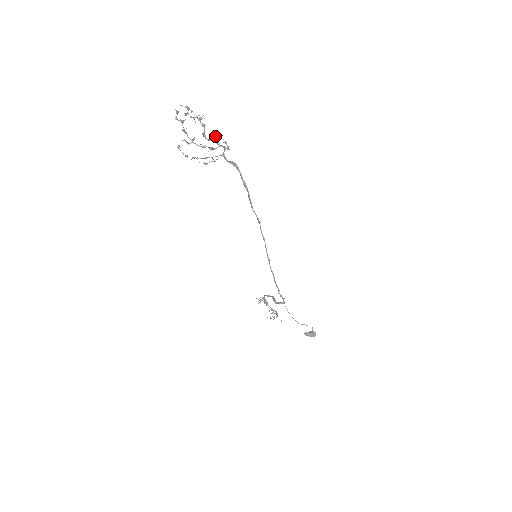
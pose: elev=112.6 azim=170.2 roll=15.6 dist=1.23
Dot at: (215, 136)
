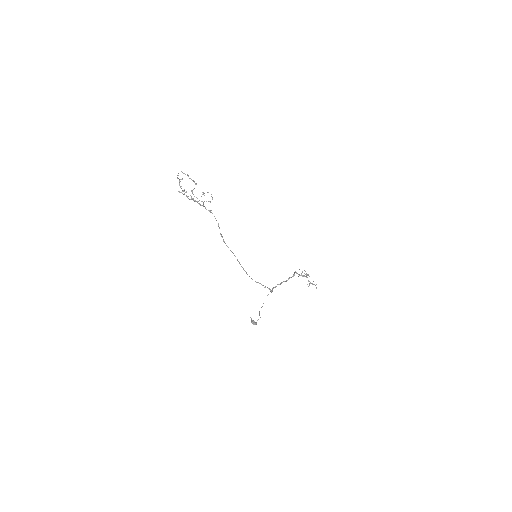
Dot at: (202, 192)
